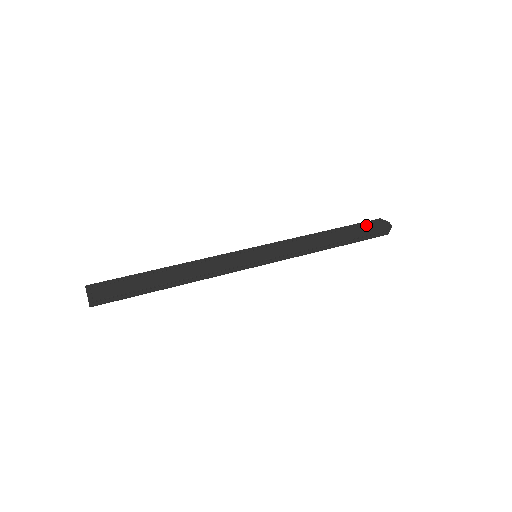
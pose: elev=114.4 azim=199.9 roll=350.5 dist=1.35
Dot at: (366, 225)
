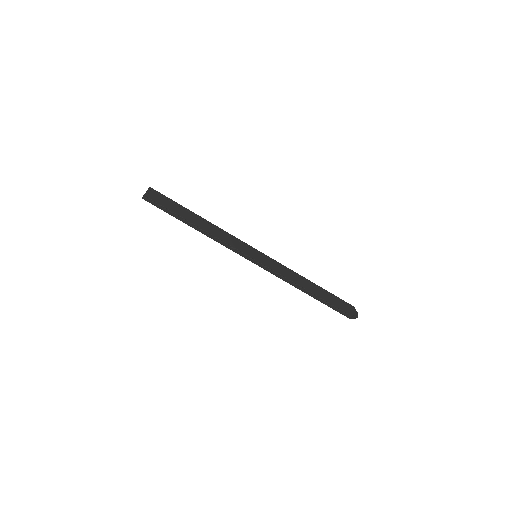
Dot at: (341, 301)
